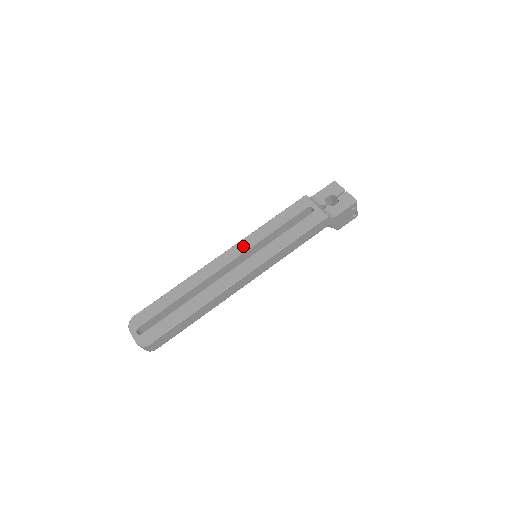
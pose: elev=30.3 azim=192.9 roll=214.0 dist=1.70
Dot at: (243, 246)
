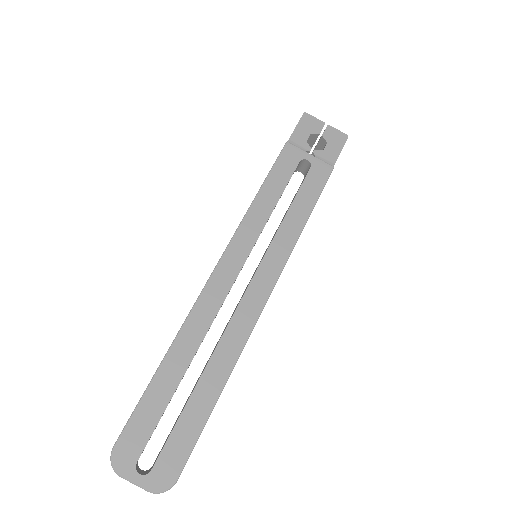
Dot at: (240, 248)
